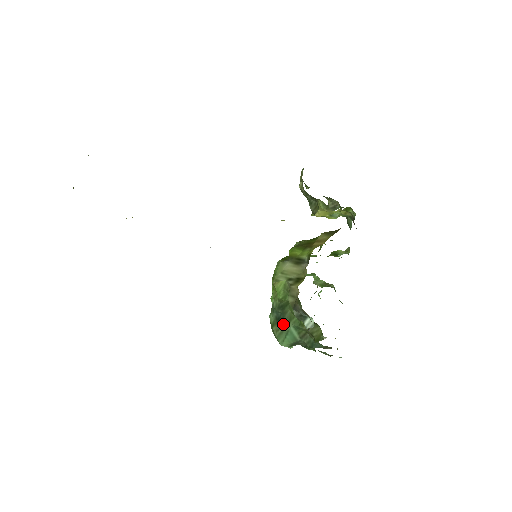
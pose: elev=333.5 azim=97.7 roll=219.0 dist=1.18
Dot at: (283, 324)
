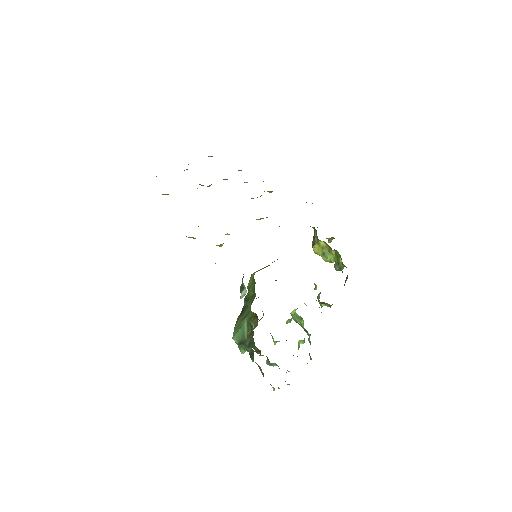
Dot at: (242, 317)
